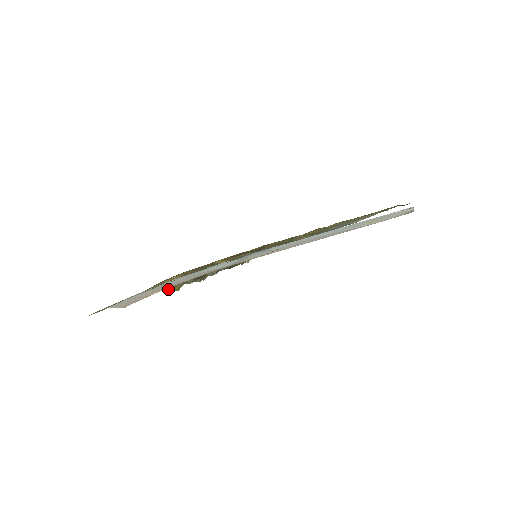
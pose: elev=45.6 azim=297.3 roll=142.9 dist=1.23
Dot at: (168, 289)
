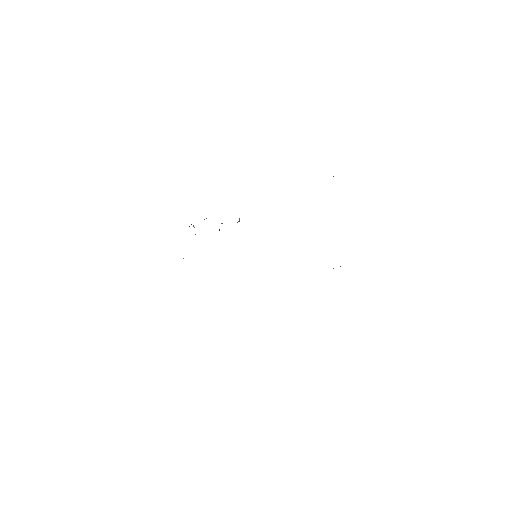
Dot at: occluded
